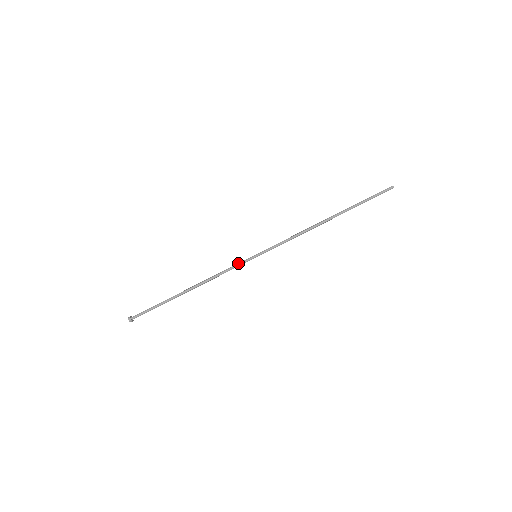
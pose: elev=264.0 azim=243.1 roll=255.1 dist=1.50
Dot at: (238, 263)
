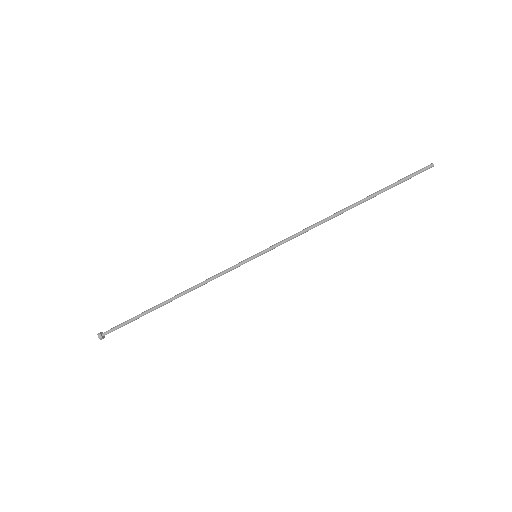
Dot at: occluded
